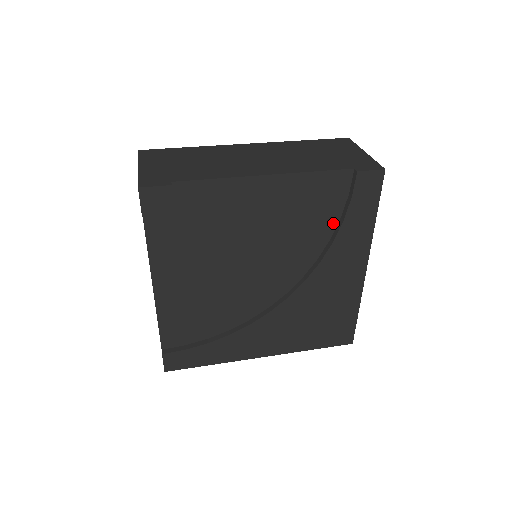
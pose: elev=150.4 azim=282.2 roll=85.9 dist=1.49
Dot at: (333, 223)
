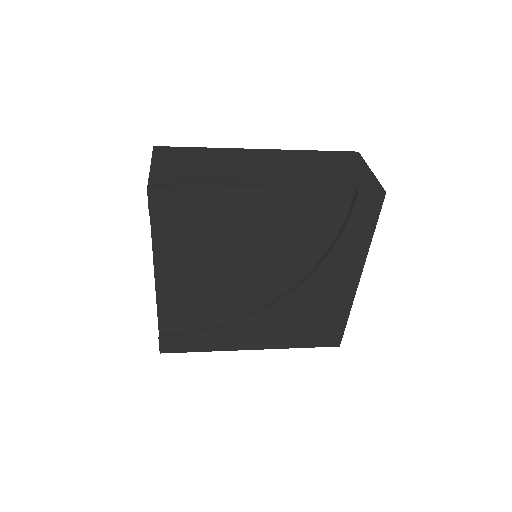
Dot at: (331, 236)
